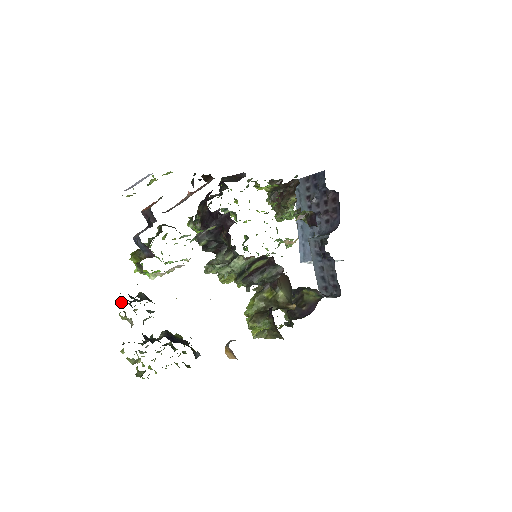
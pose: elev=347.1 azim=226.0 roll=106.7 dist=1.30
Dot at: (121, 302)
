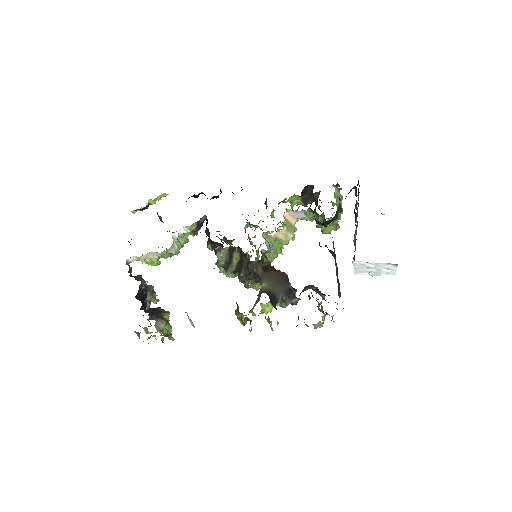
Dot at: occluded
